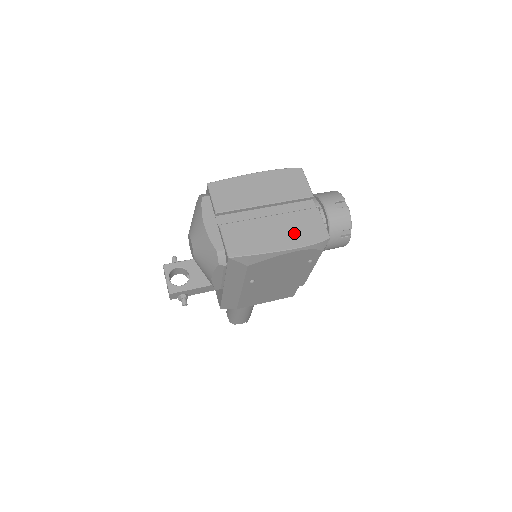
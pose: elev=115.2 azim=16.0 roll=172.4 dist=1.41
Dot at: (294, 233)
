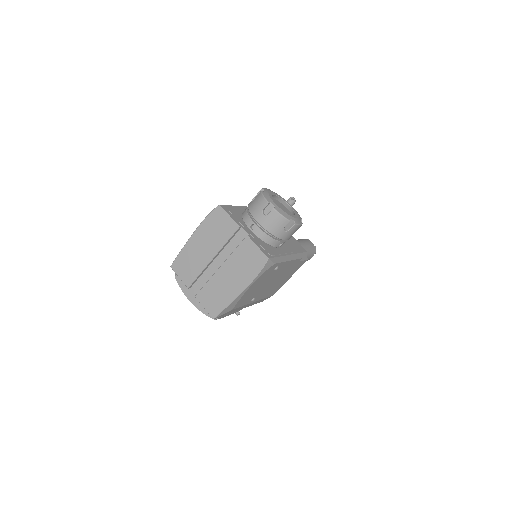
Dot at: (242, 272)
